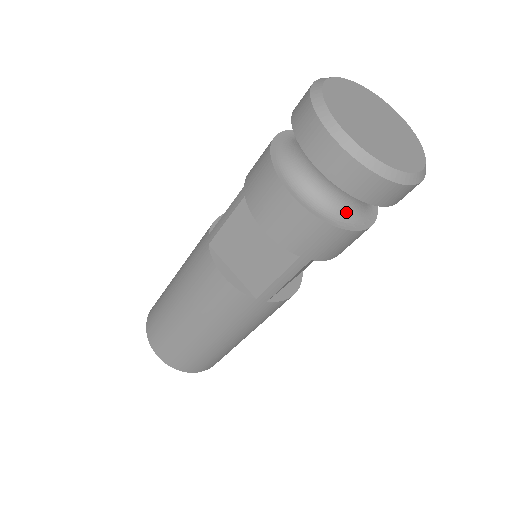
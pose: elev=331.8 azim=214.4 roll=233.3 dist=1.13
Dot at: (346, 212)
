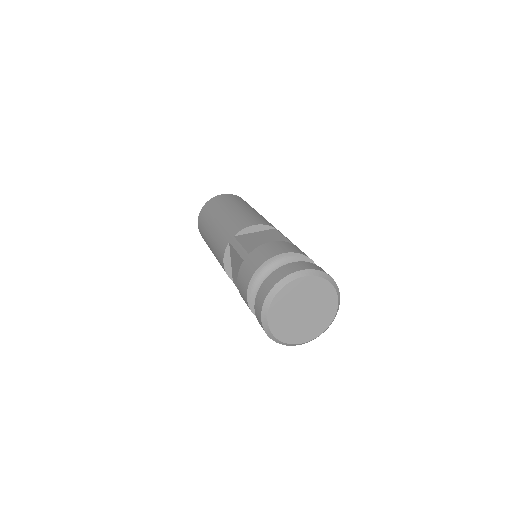
Dot at: occluded
